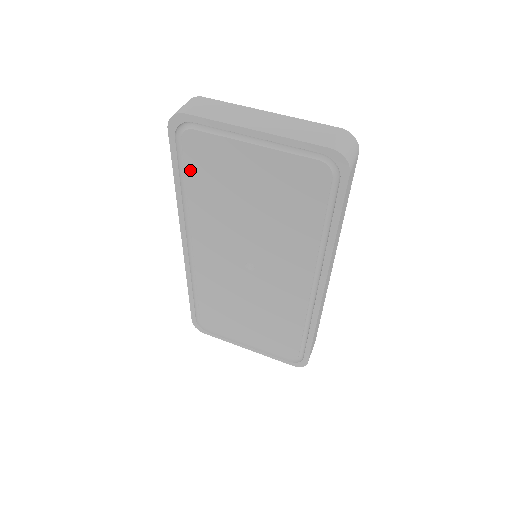
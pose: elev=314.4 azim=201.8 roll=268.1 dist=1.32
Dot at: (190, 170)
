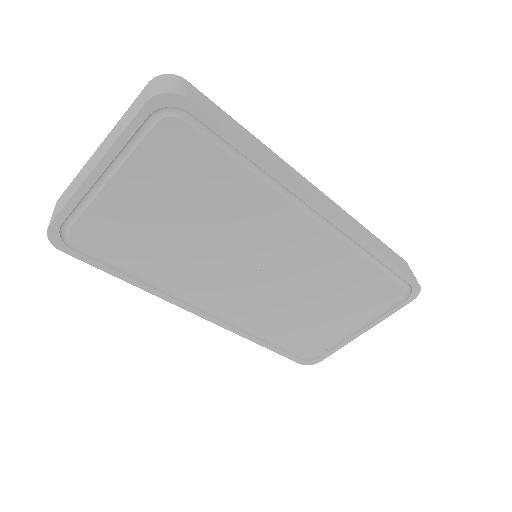
Dot at: (116, 258)
